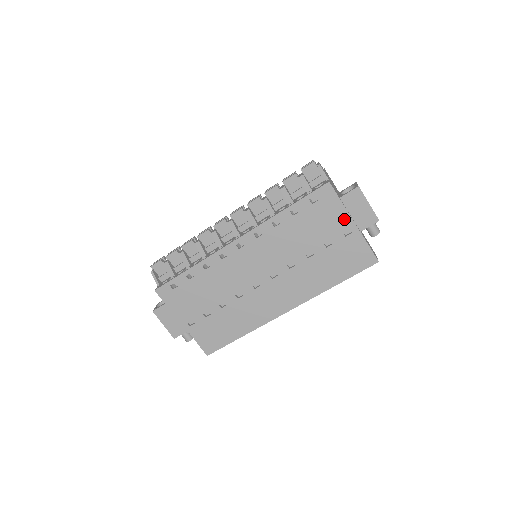
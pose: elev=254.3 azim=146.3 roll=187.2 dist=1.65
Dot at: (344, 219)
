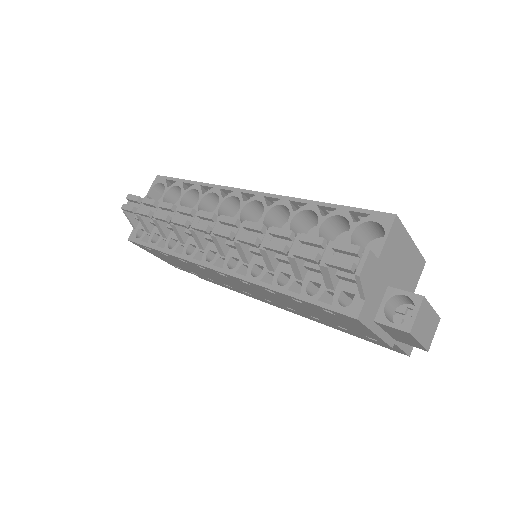
Dot at: (371, 335)
